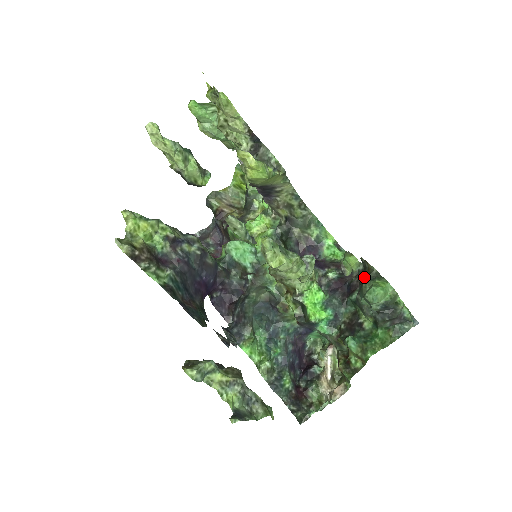
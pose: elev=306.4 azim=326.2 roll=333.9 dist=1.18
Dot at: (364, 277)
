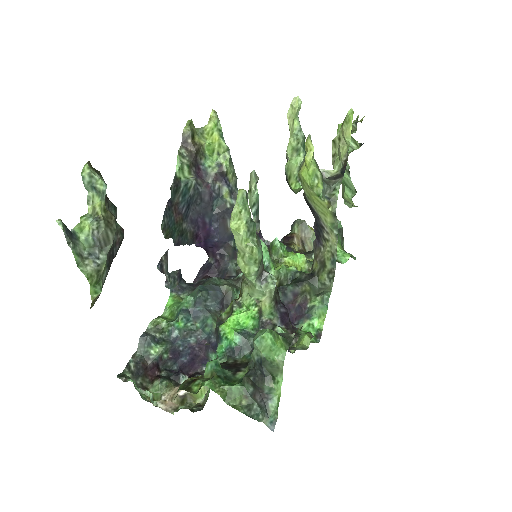
Dot at: occluded
